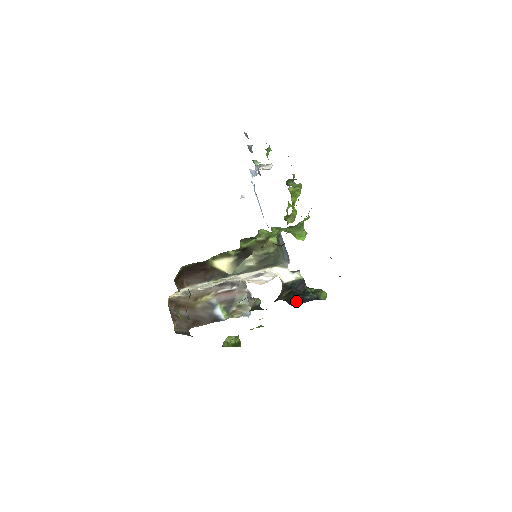
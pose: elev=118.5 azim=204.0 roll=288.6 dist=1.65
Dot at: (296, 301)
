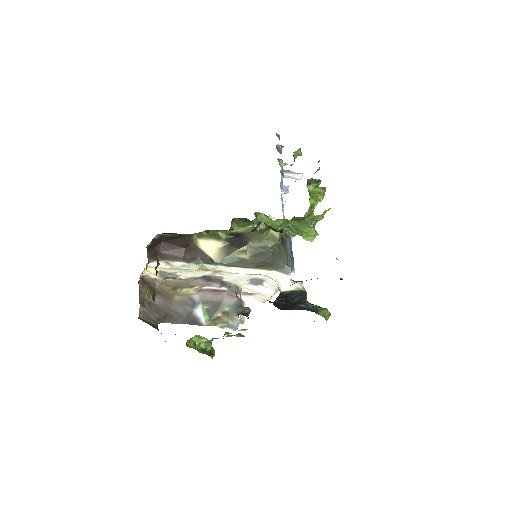
Dot at: (285, 306)
